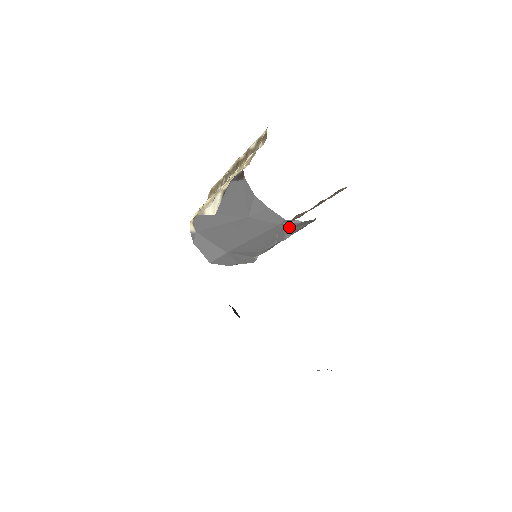
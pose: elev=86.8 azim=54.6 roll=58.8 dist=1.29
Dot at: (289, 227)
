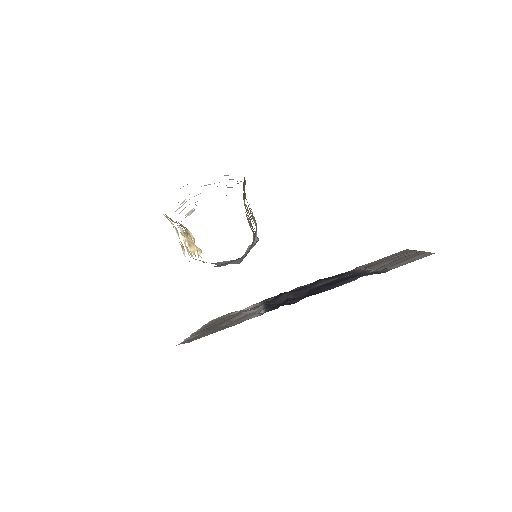
Dot at: occluded
